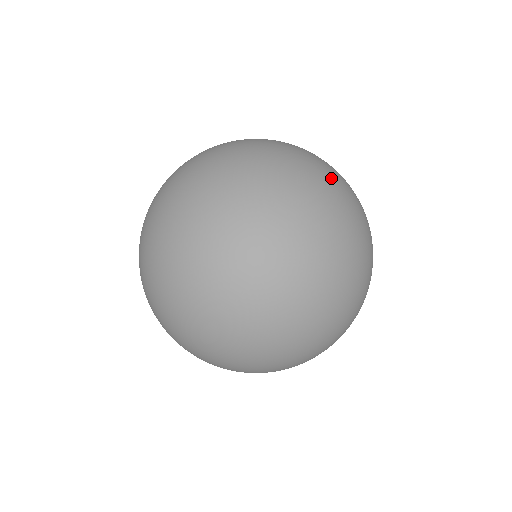
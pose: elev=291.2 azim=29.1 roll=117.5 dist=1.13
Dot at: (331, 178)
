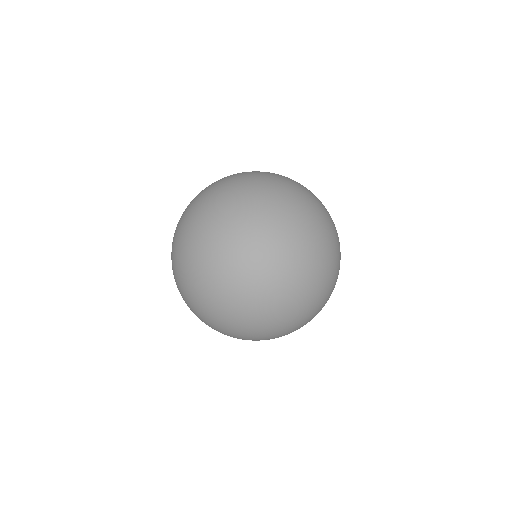
Dot at: (195, 225)
